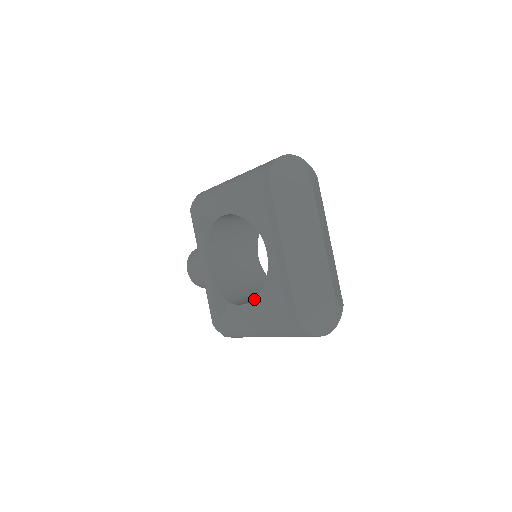
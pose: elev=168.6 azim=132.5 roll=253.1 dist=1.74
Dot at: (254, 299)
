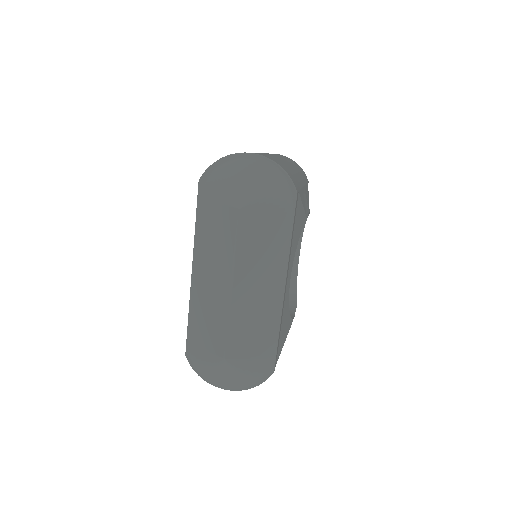
Dot at: occluded
